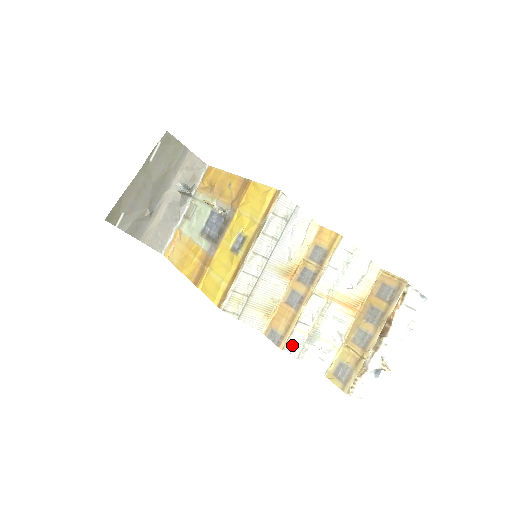
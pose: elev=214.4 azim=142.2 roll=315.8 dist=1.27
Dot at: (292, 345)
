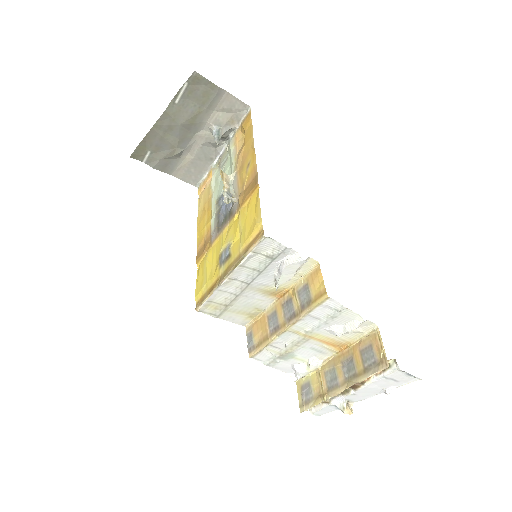
Dot at: (262, 357)
